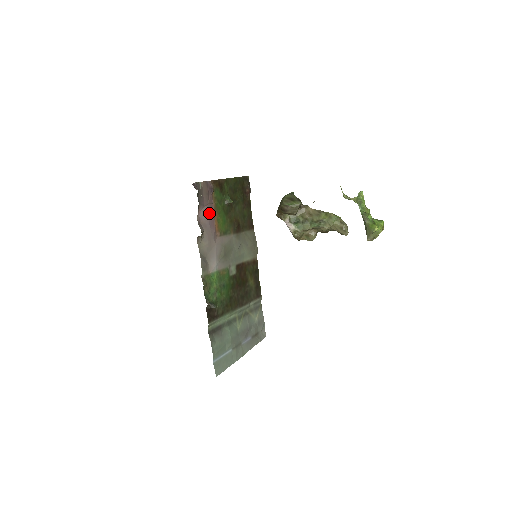
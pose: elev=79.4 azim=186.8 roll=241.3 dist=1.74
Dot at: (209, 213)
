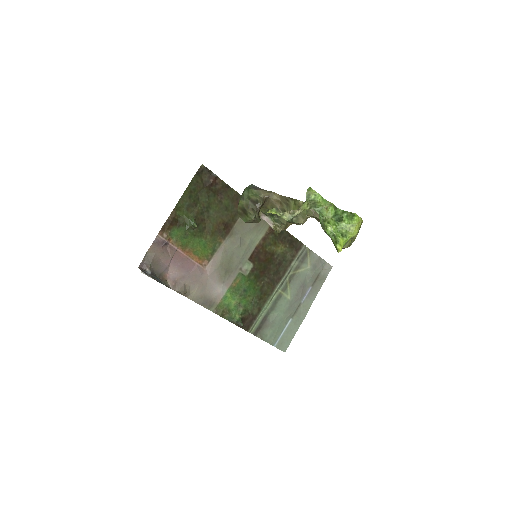
Dot at: (179, 263)
